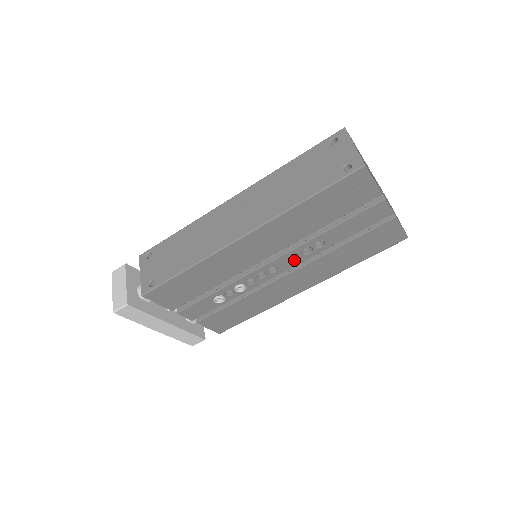
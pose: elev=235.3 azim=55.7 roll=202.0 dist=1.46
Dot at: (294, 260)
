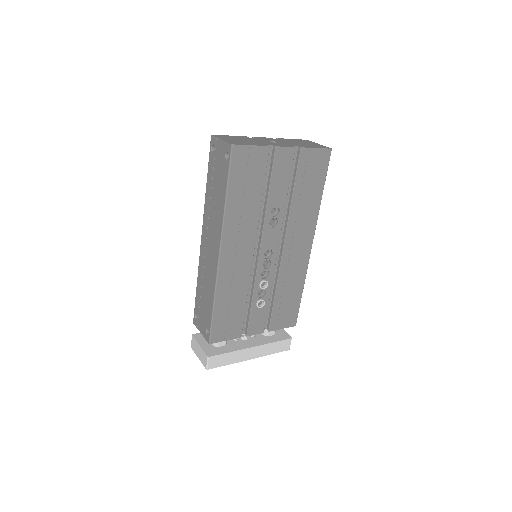
Dot at: (274, 236)
